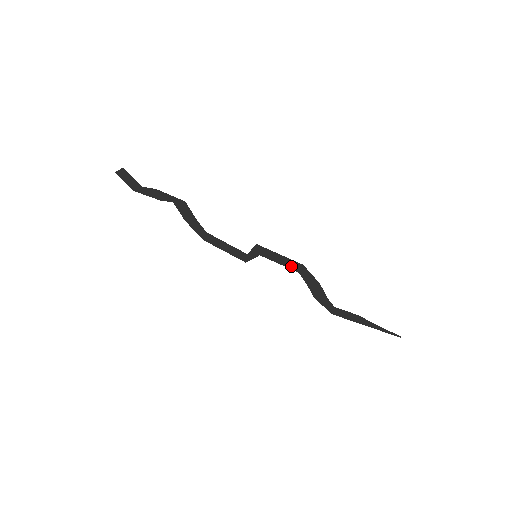
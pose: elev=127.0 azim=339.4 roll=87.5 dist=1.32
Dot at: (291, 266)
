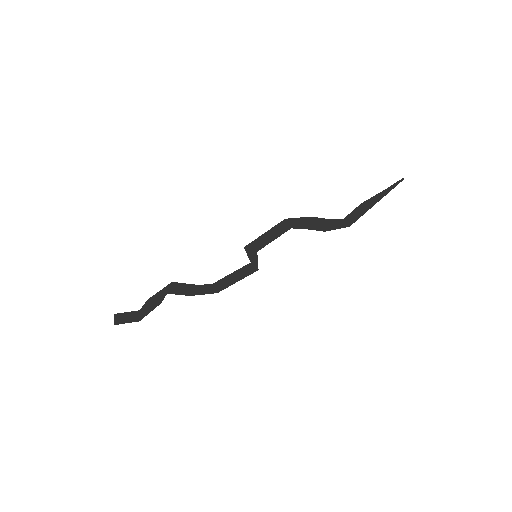
Dot at: (281, 231)
